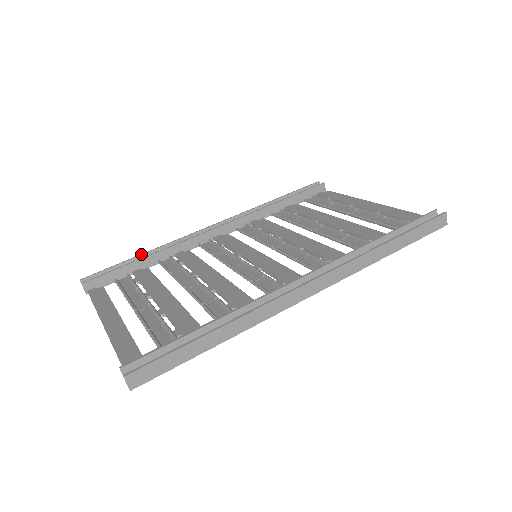
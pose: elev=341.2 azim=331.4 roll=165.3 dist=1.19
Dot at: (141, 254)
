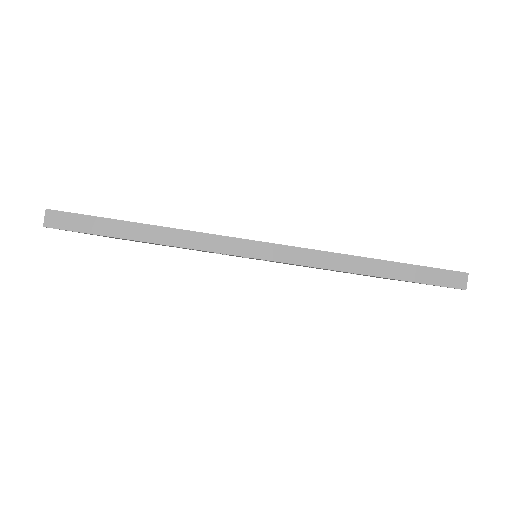
Dot at: occluded
